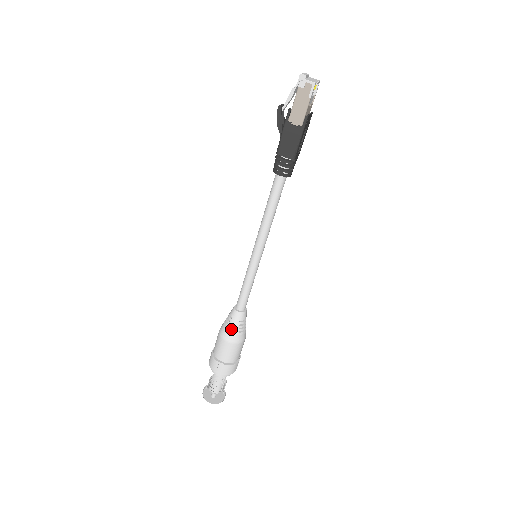
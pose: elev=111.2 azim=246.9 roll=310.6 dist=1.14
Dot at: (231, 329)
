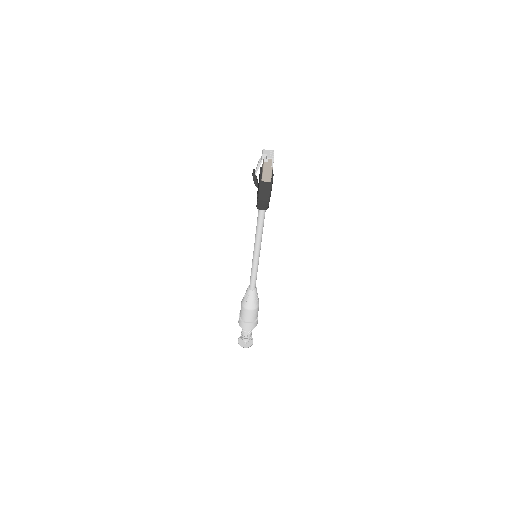
Dot at: (250, 302)
